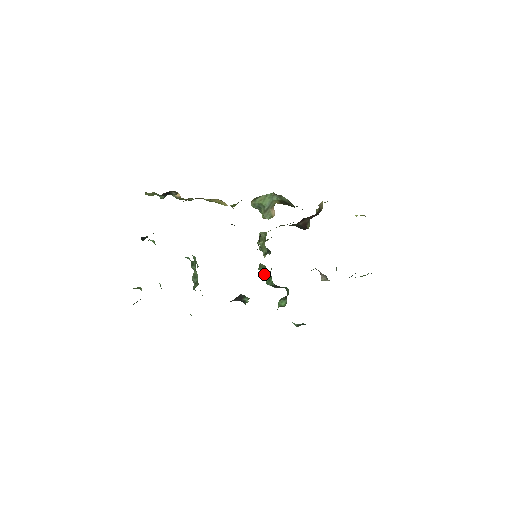
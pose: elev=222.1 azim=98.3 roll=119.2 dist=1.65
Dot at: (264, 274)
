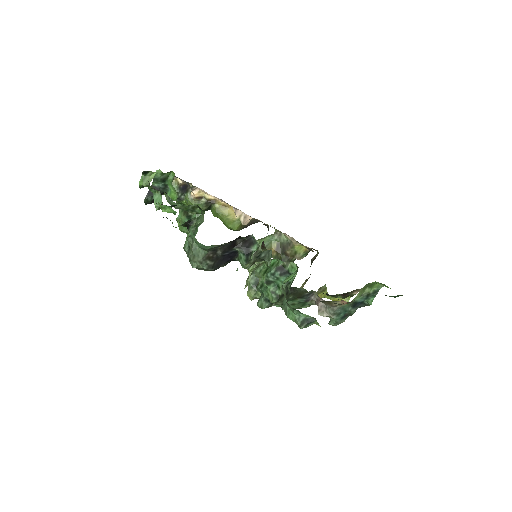
Dot at: (263, 270)
